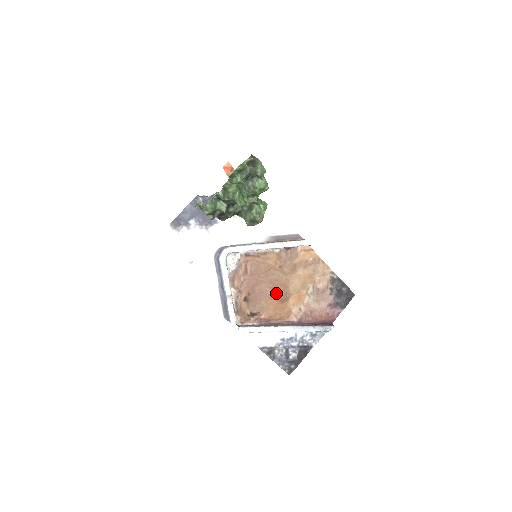
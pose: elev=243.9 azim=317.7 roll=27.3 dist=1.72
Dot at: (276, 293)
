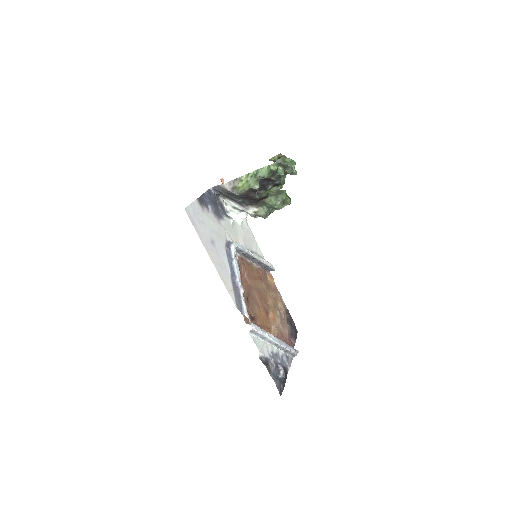
Dot at: (262, 304)
